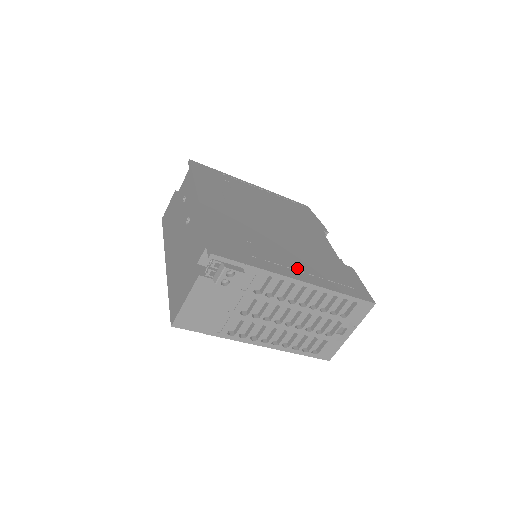
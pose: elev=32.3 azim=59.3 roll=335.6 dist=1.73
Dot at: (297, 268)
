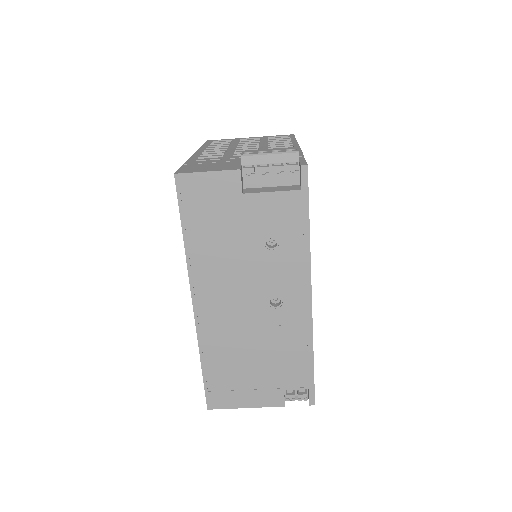
Dot at: occluded
